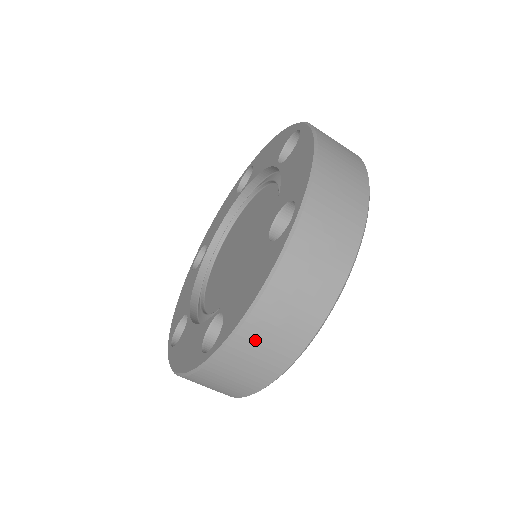
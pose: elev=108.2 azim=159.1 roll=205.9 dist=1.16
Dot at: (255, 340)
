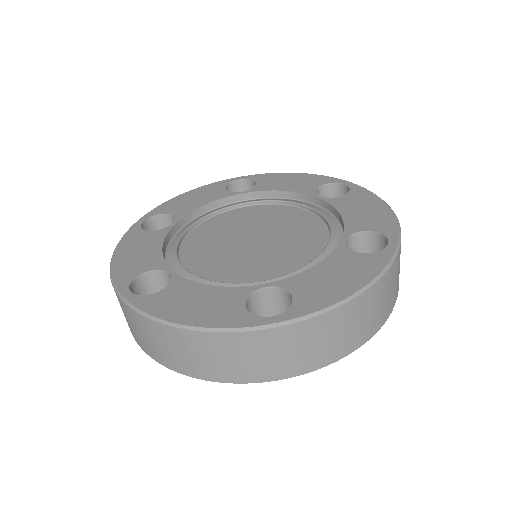
Dot at: (156, 334)
